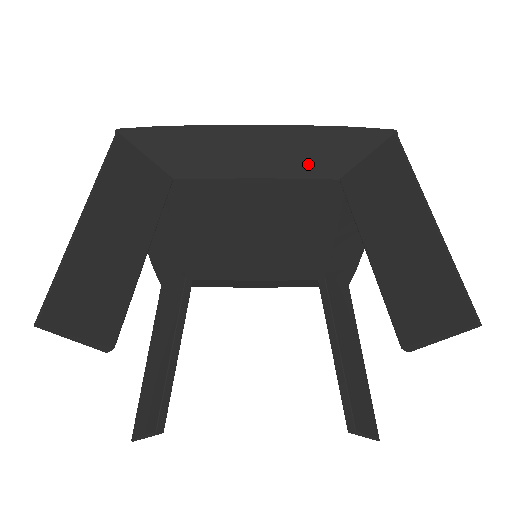
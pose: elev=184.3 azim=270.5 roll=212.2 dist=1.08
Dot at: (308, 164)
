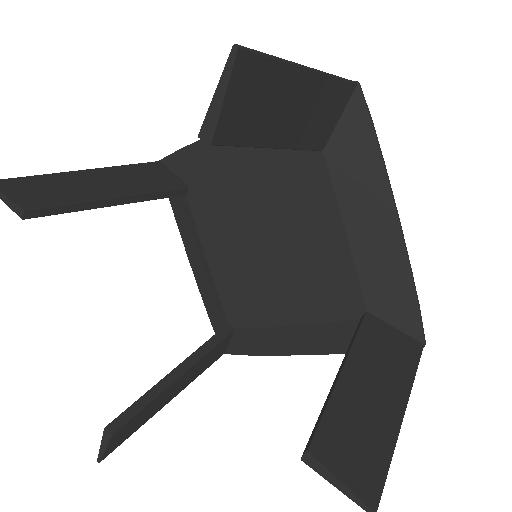
Dot at: occluded
